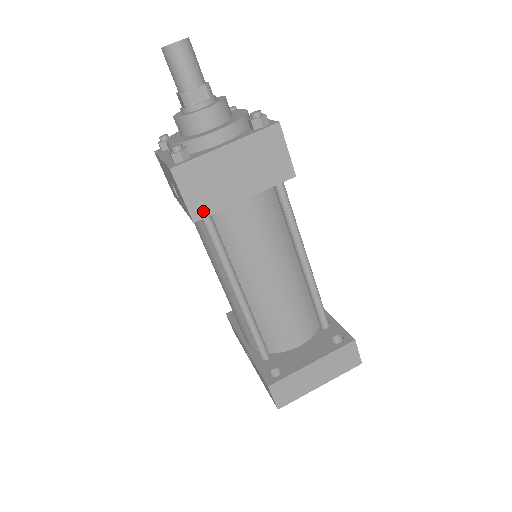
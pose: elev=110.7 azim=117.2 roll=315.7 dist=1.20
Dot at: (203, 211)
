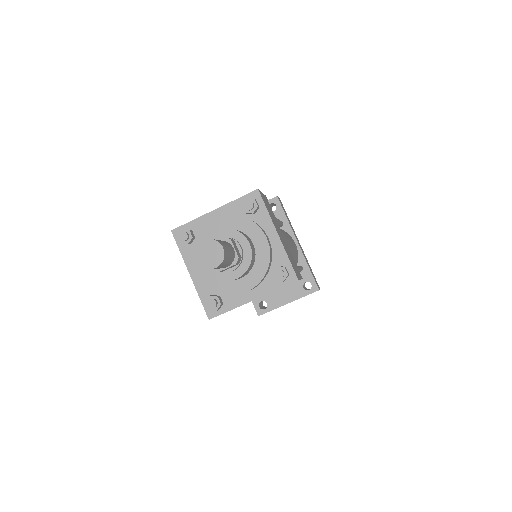
Dot at: occluded
